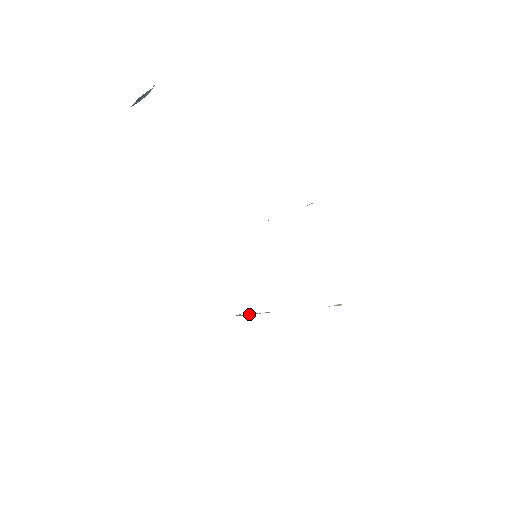
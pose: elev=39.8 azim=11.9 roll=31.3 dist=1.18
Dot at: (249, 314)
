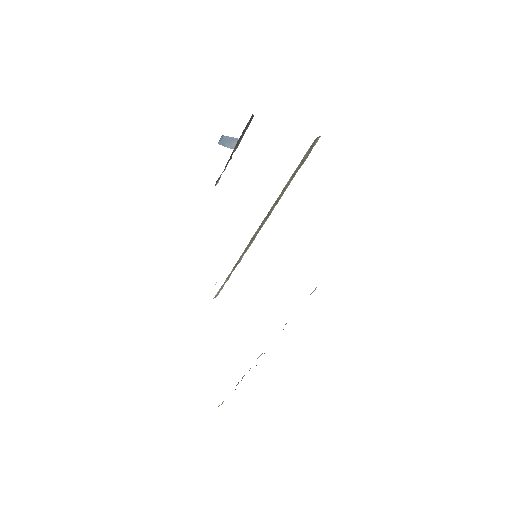
Dot at: occluded
